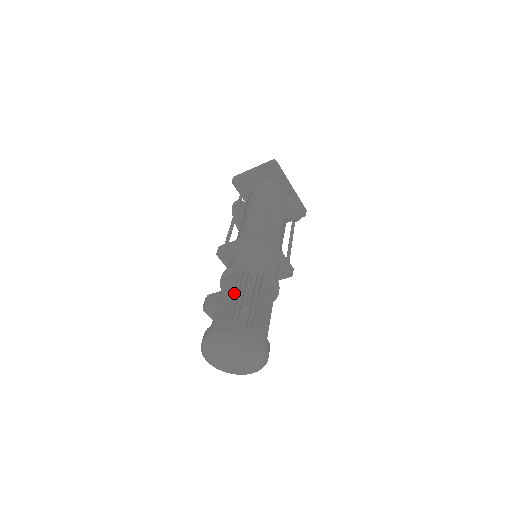
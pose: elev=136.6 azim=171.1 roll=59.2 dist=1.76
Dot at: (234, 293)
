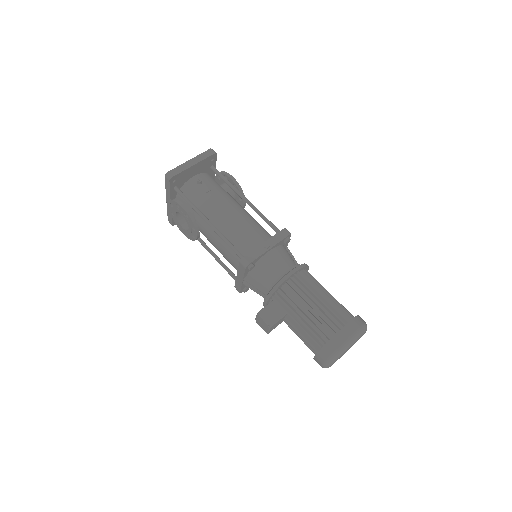
Dot at: (314, 296)
